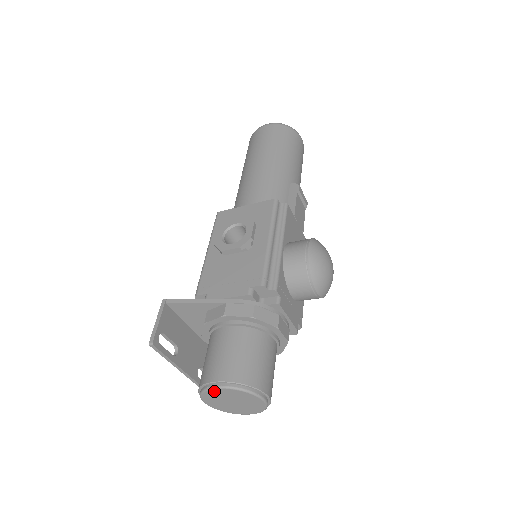
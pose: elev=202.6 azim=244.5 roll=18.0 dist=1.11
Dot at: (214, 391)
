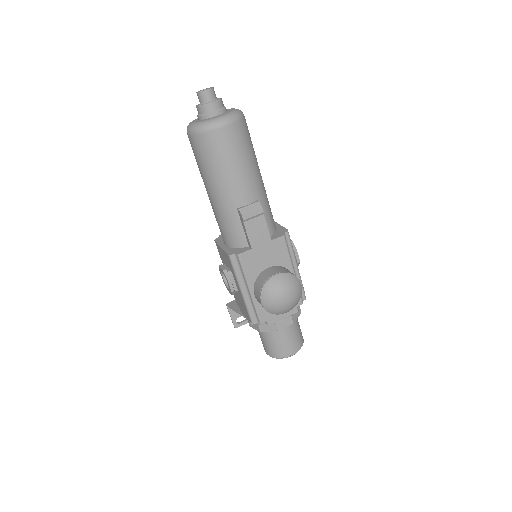
Dot at: occluded
